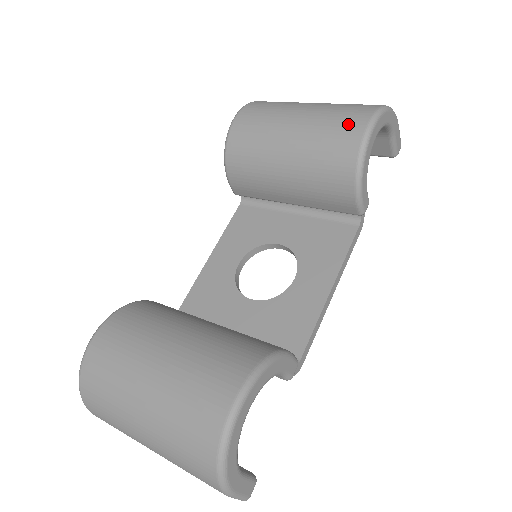
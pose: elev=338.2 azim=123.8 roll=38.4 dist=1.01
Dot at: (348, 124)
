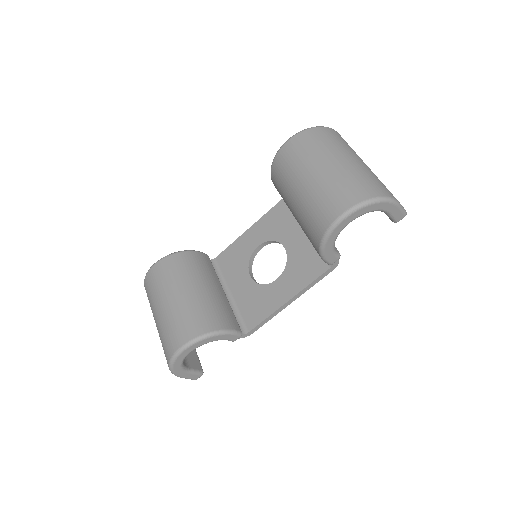
Dot at: (330, 207)
